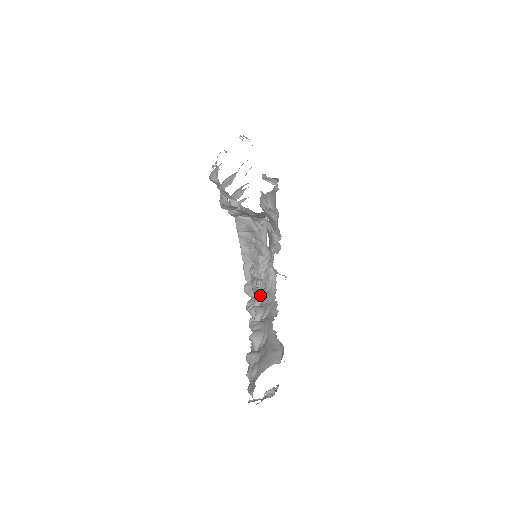
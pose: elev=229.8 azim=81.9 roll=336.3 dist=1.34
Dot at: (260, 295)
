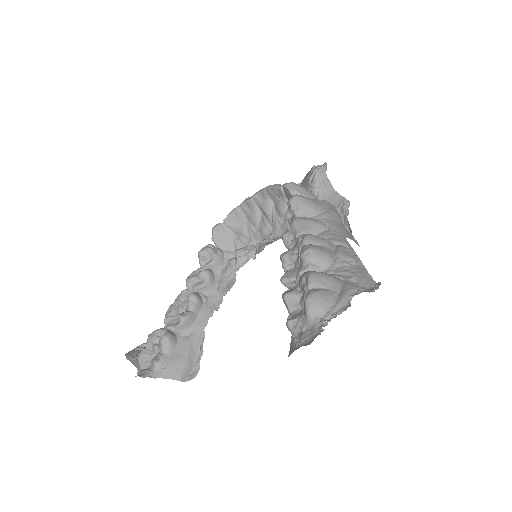
Dot at: (222, 258)
